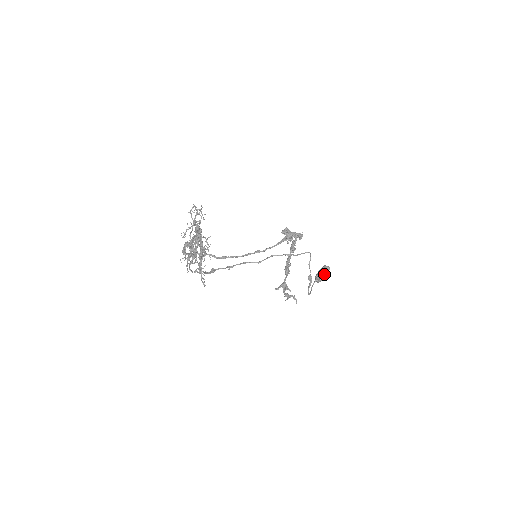
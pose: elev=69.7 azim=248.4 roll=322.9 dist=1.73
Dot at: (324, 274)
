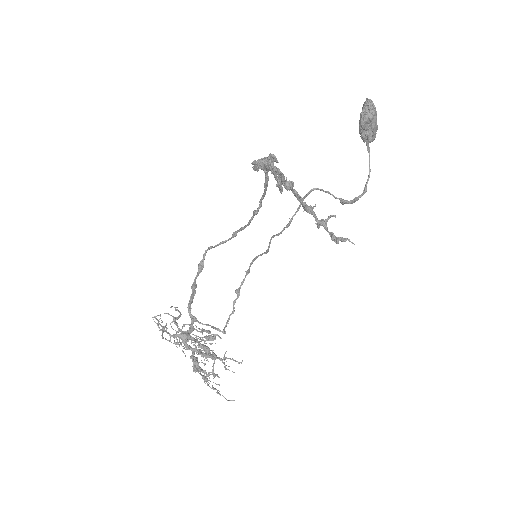
Dot at: (370, 130)
